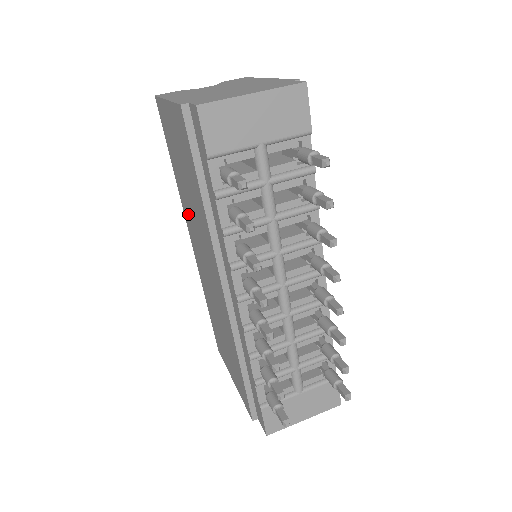
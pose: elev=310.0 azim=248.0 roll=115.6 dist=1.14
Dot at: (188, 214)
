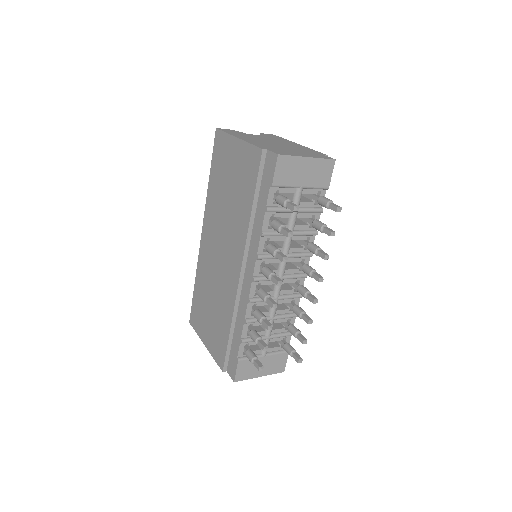
Dot at: (214, 215)
